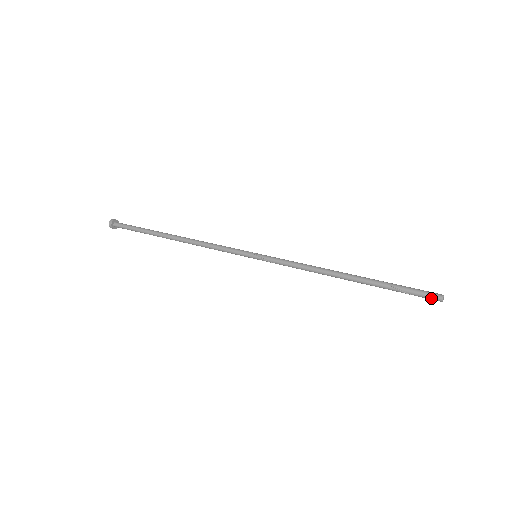
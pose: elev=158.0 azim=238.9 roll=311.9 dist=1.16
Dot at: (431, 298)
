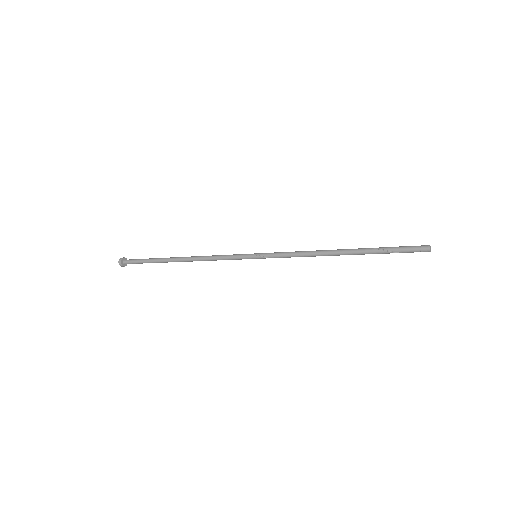
Dot at: (419, 251)
